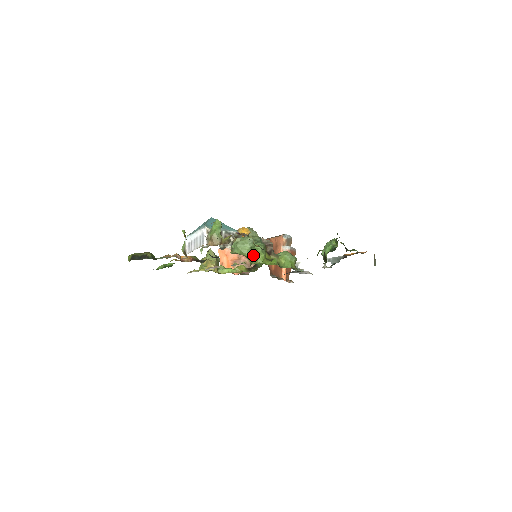
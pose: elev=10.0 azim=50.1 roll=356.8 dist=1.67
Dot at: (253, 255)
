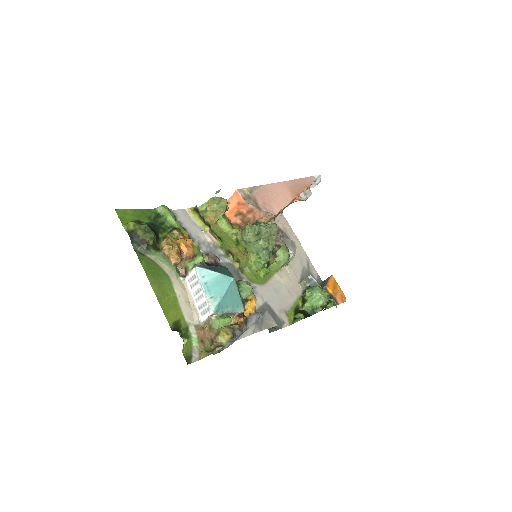
Dot at: (252, 263)
